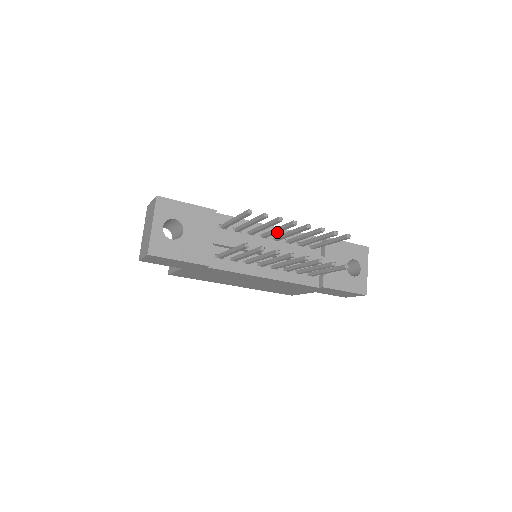
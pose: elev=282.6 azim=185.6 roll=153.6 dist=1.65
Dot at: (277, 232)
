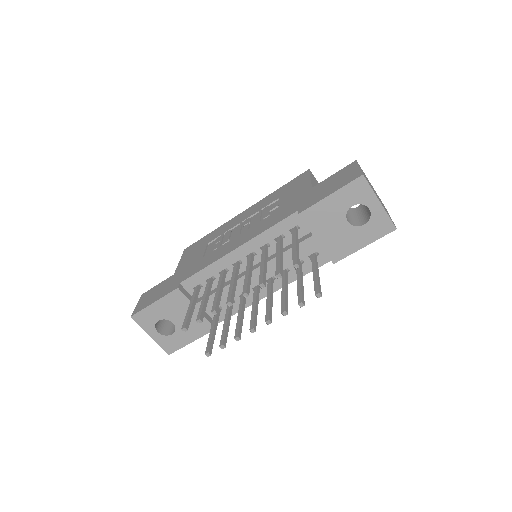
Dot at: (236, 282)
